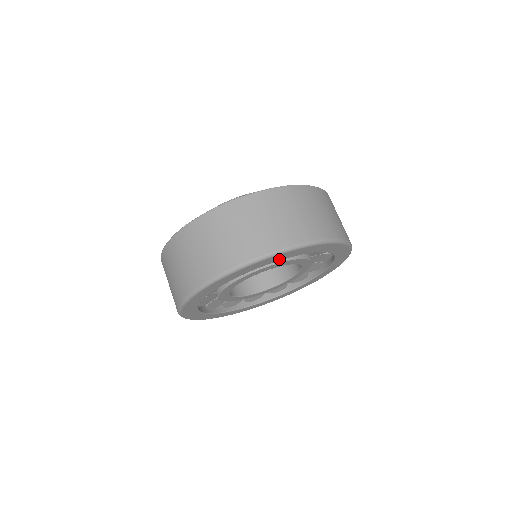
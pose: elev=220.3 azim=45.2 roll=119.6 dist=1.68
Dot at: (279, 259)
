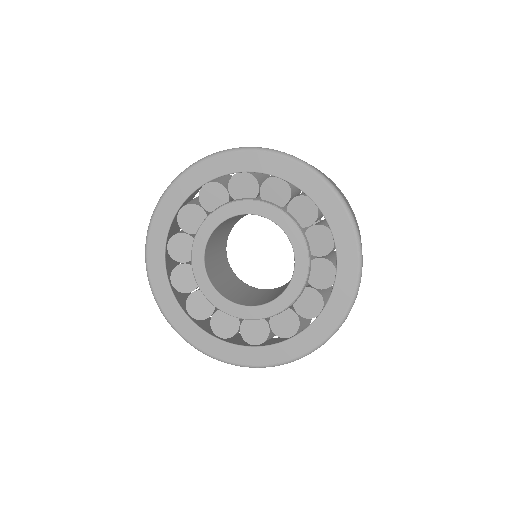
Dot at: (275, 171)
